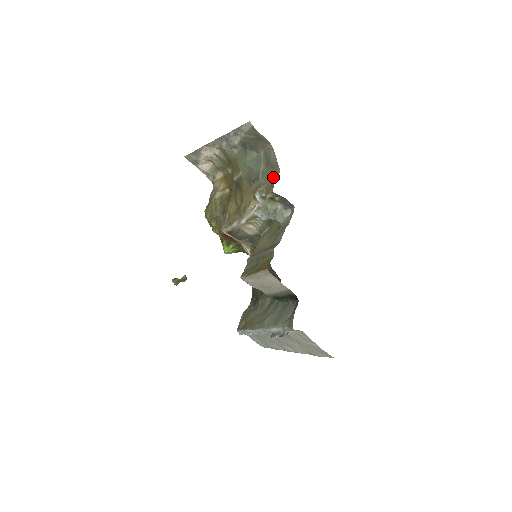
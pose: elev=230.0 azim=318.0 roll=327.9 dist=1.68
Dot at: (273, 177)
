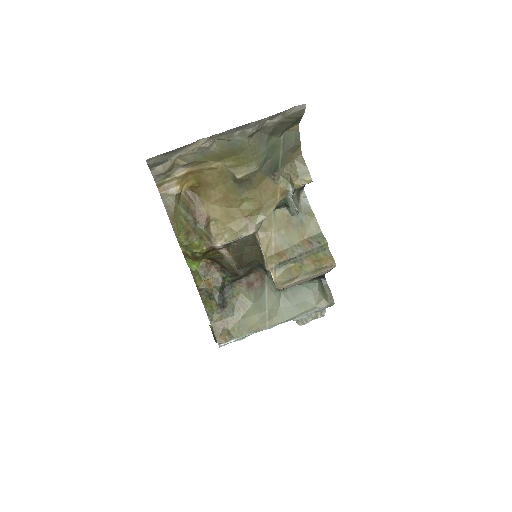
Dot at: (296, 163)
